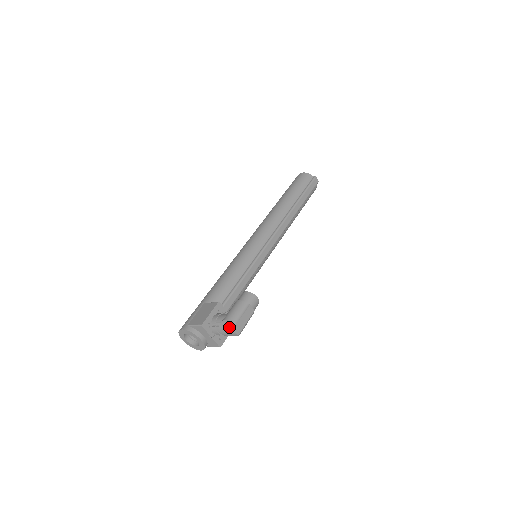
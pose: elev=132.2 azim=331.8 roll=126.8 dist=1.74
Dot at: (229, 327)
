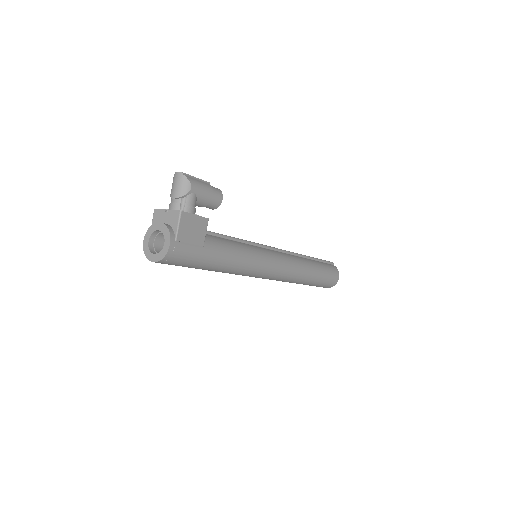
Dot at: (173, 178)
